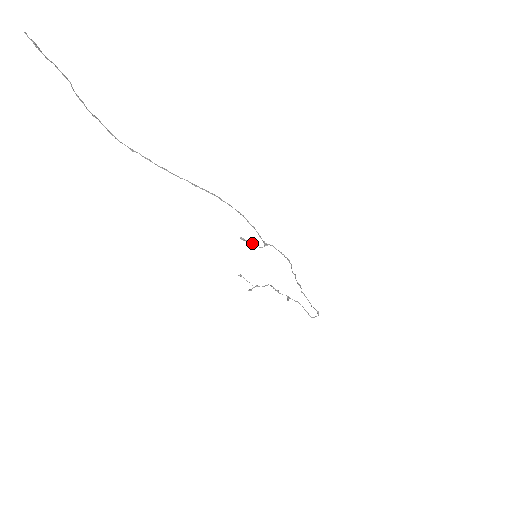
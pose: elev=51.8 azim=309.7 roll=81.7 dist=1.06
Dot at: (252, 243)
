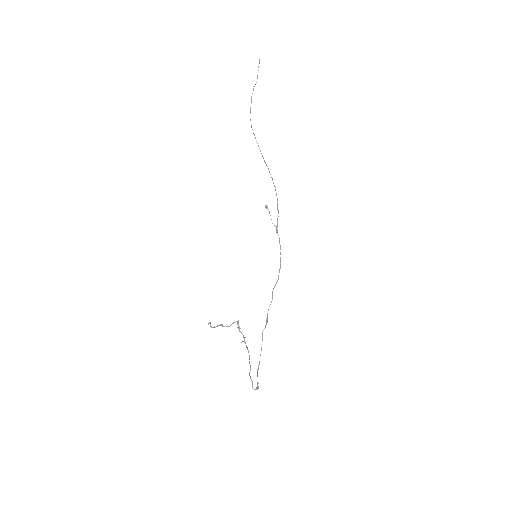
Dot at: (270, 215)
